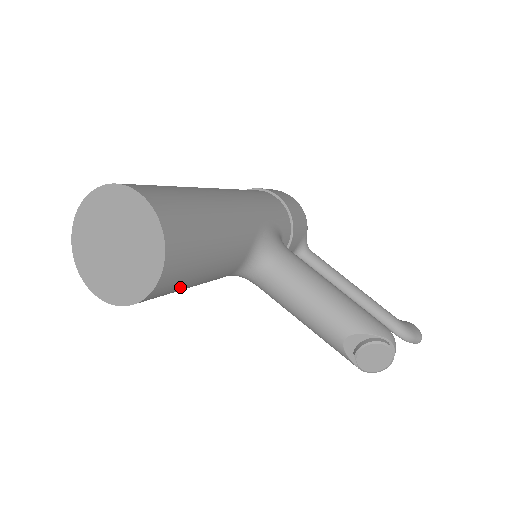
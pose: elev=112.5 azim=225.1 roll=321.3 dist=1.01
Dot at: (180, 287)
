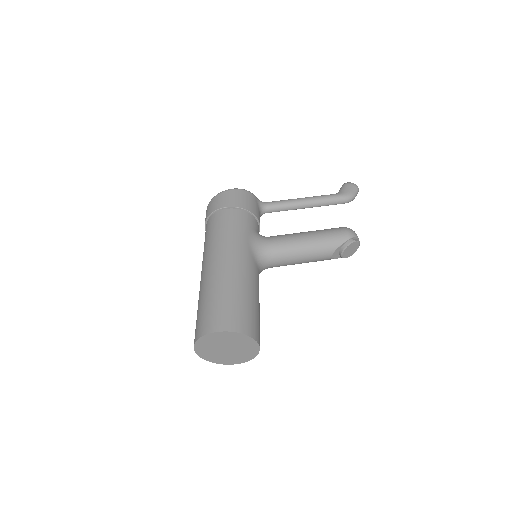
Dot at: occluded
